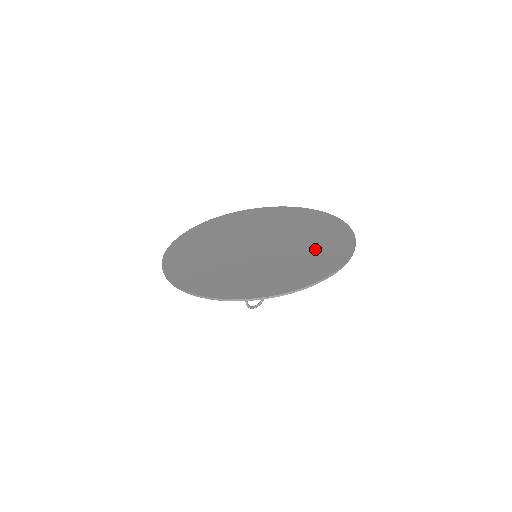
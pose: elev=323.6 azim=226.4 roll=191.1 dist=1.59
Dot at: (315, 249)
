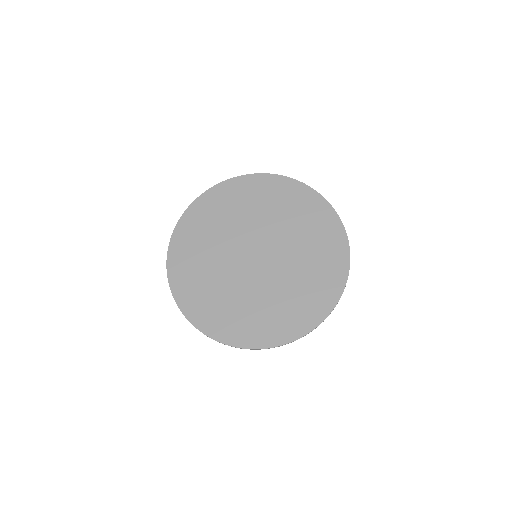
Dot at: (300, 293)
